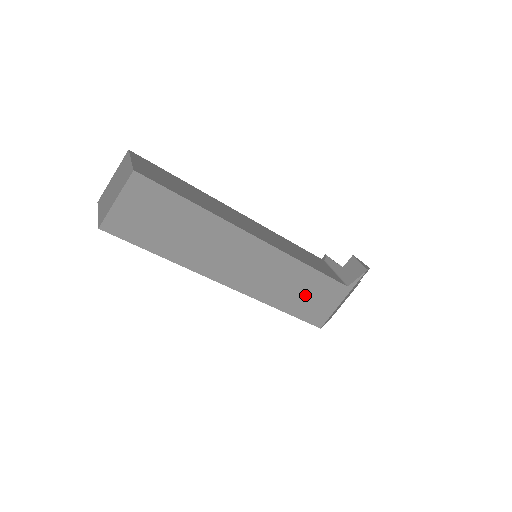
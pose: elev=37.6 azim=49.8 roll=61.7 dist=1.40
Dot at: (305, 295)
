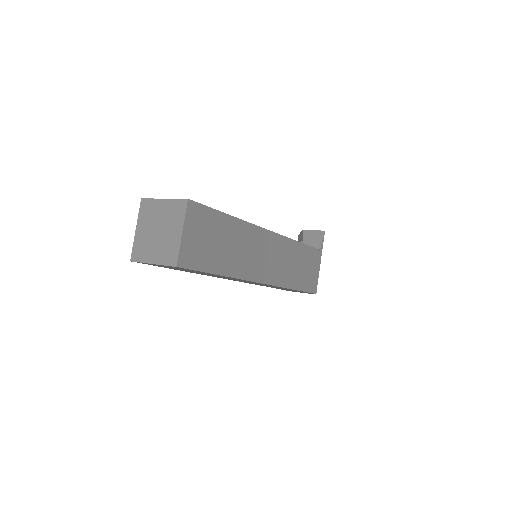
Dot at: (302, 269)
